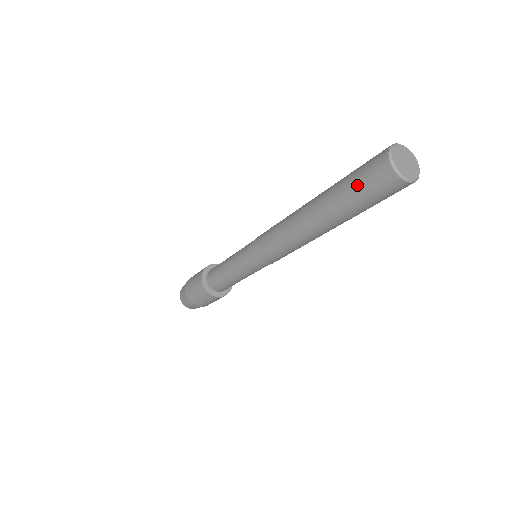
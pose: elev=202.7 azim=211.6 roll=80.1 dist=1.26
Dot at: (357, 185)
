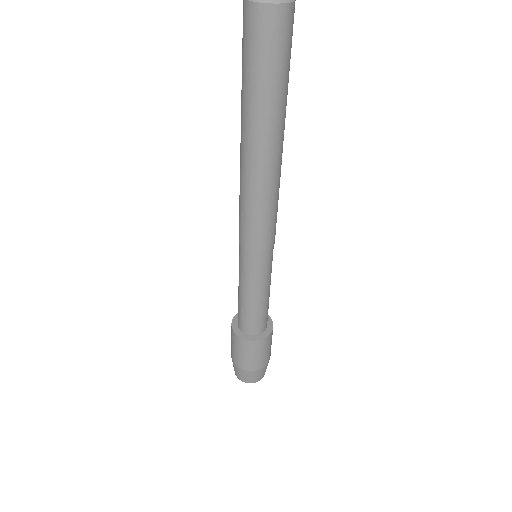
Dot at: occluded
